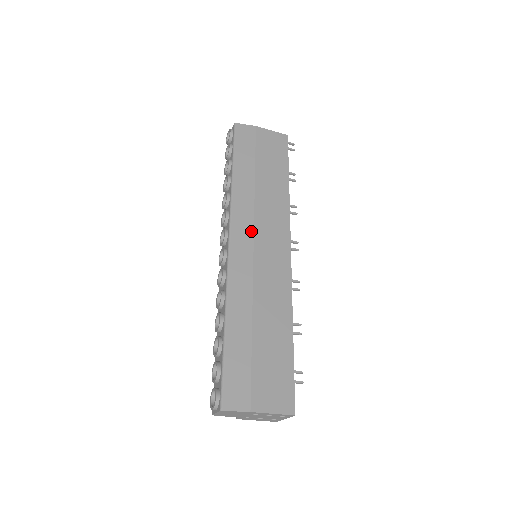
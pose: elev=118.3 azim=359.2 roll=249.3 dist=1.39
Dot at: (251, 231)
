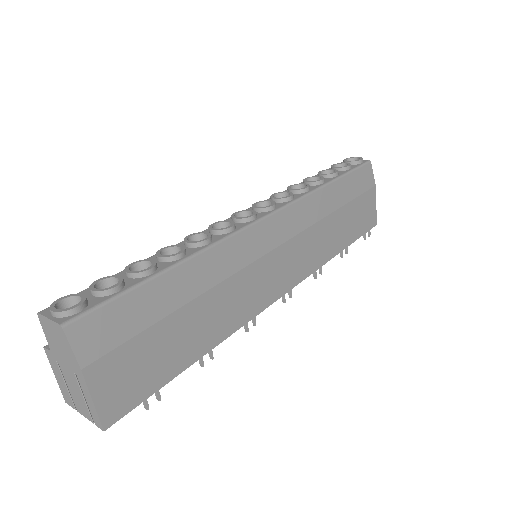
Dot at: (288, 236)
